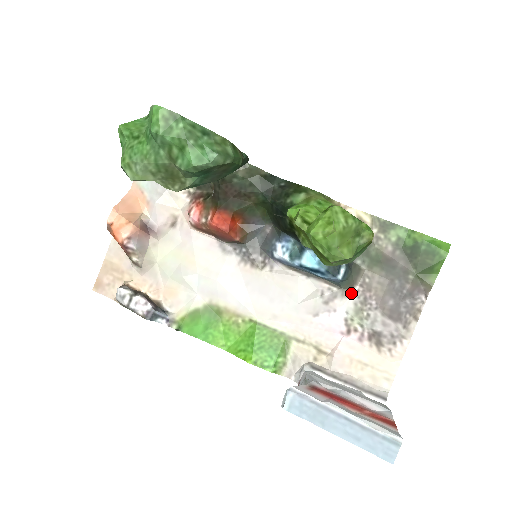
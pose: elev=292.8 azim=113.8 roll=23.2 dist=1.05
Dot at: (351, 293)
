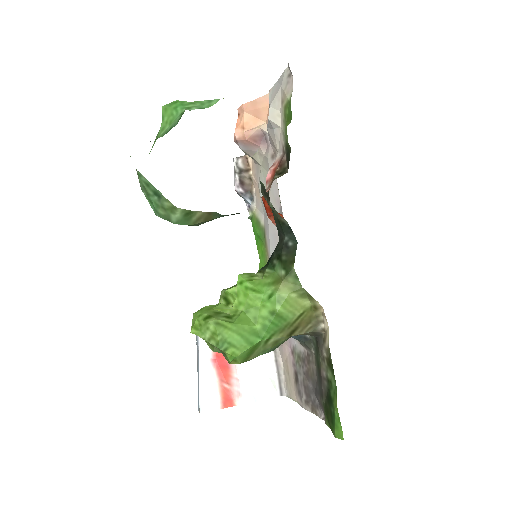
Dot at: (302, 346)
